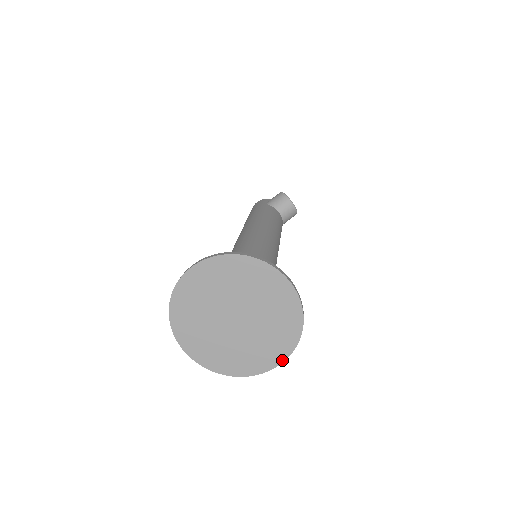
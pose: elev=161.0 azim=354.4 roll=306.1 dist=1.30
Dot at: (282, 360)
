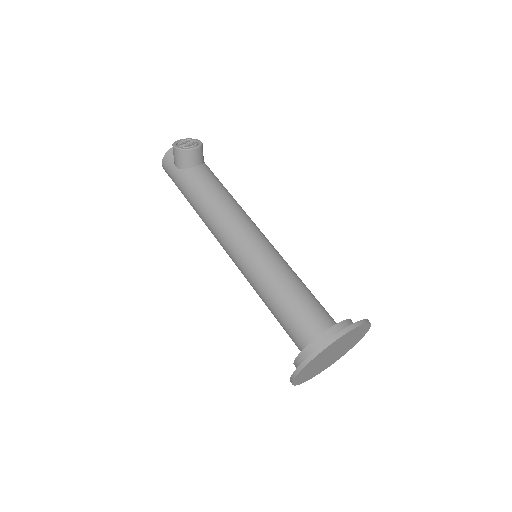
Dot at: occluded
